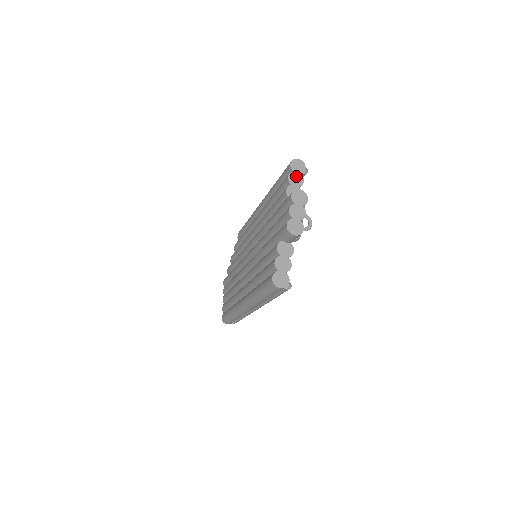
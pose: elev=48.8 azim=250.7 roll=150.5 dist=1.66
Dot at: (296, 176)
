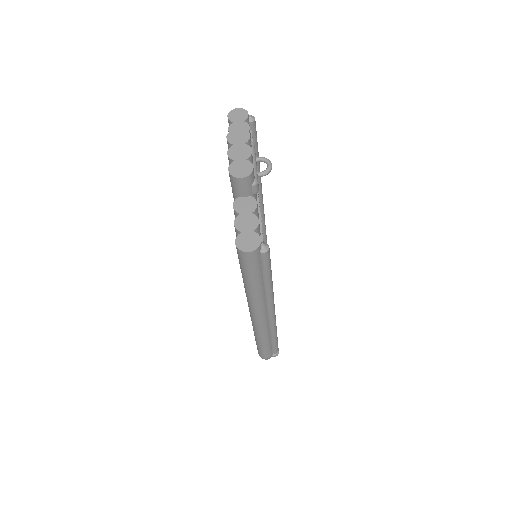
Dot at: (238, 125)
